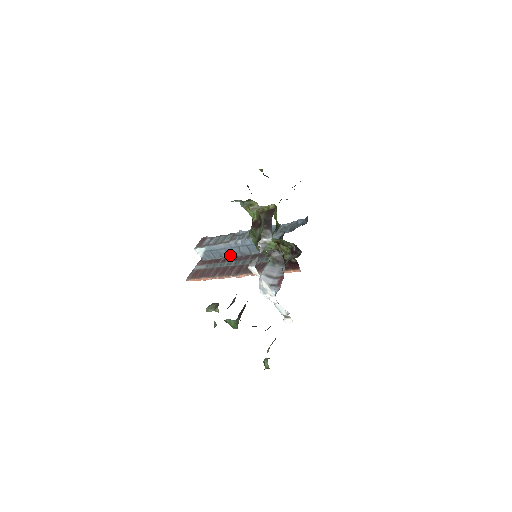
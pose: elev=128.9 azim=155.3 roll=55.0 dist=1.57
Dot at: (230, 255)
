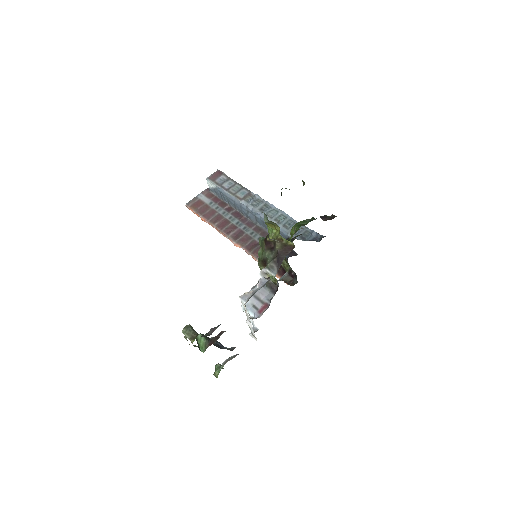
Dot at: (237, 208)
